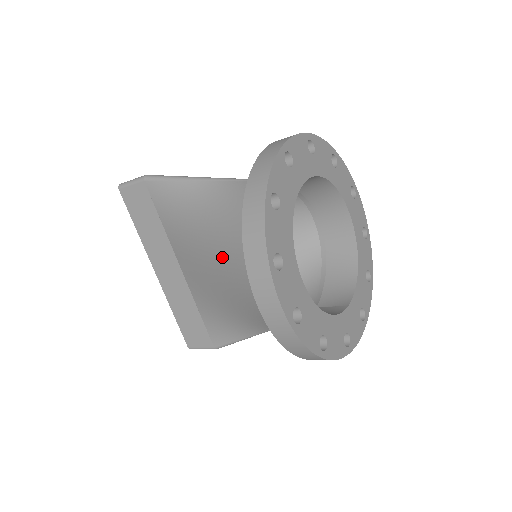
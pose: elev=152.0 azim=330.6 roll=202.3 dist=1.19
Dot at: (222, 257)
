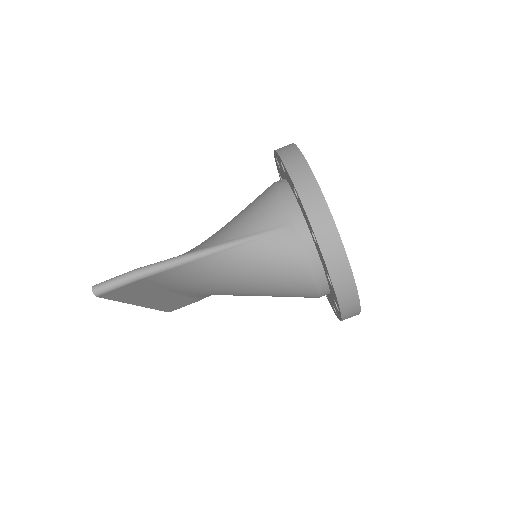
Dot at: (266, 292)
